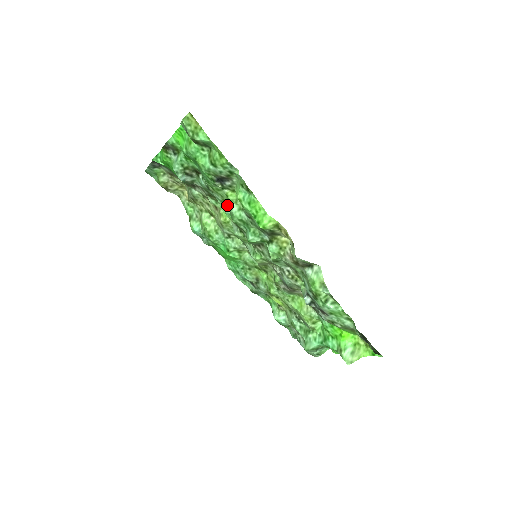
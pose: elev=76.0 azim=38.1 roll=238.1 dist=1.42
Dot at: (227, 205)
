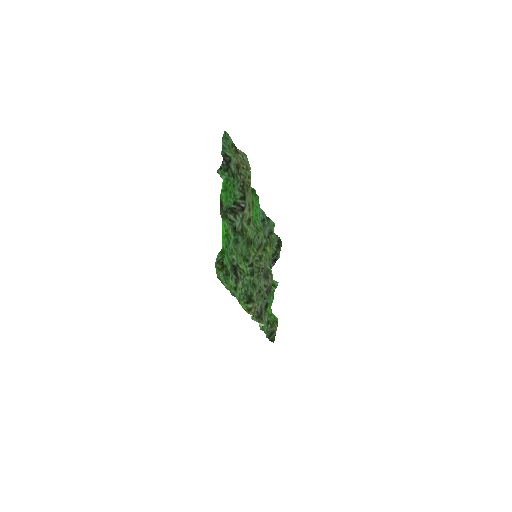
Dot at: (243, 255)
